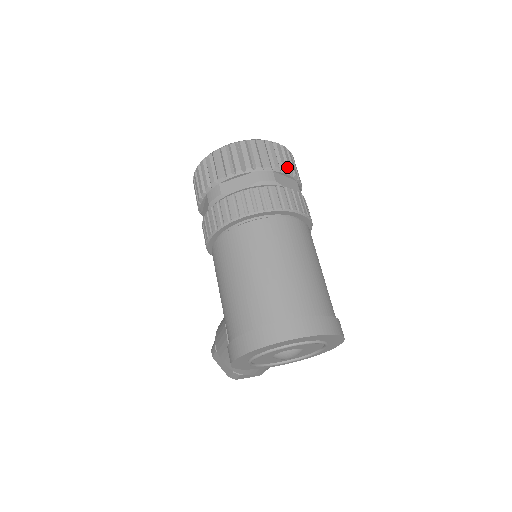
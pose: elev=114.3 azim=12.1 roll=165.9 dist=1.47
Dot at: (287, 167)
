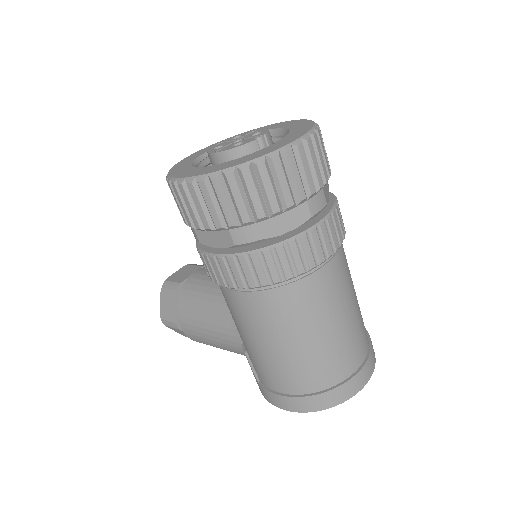
Dot at: occluded
